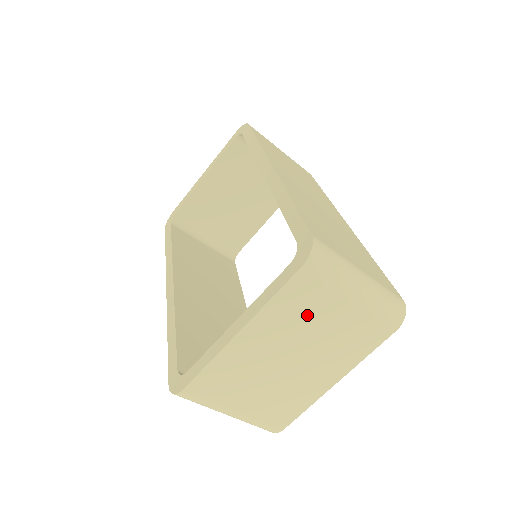
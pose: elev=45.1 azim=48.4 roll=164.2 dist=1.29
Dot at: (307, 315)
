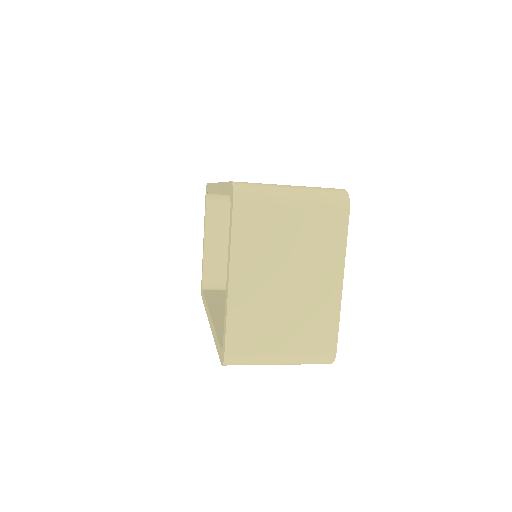
Dot at: (268, 237)
